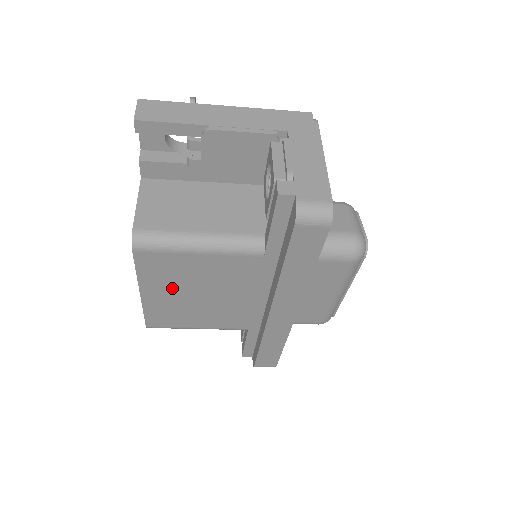
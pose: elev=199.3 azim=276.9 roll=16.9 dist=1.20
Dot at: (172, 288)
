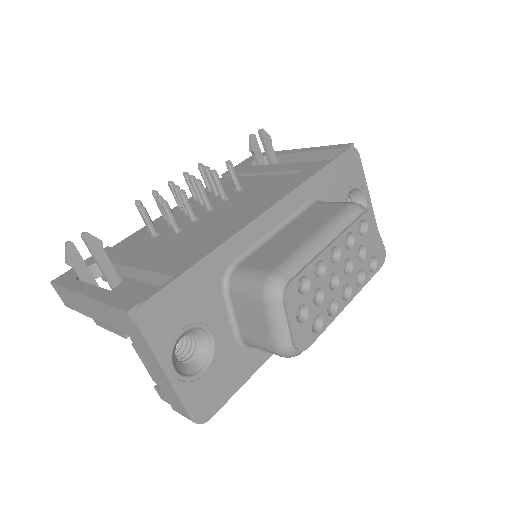
Dot at: occluded
